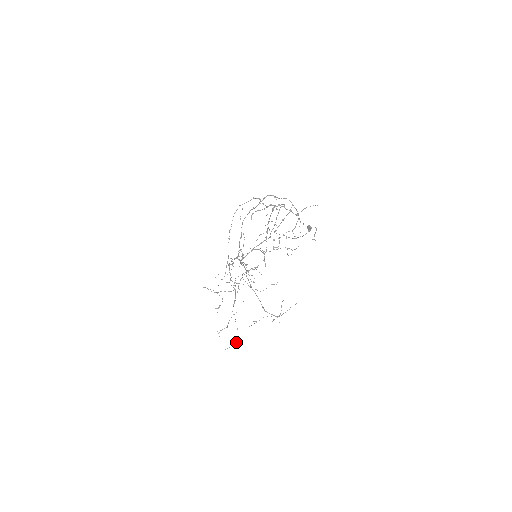
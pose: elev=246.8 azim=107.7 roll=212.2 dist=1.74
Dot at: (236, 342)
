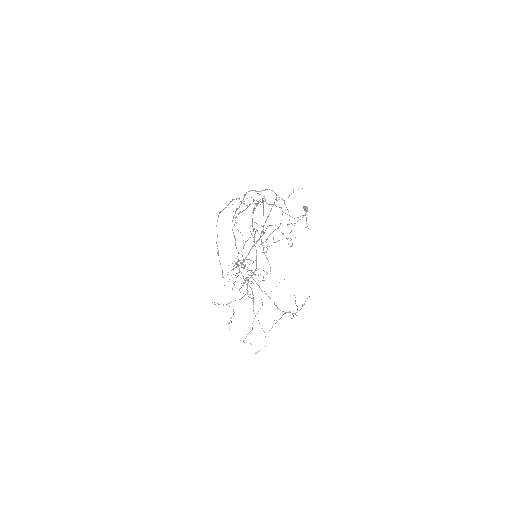
Dot at: occluded
